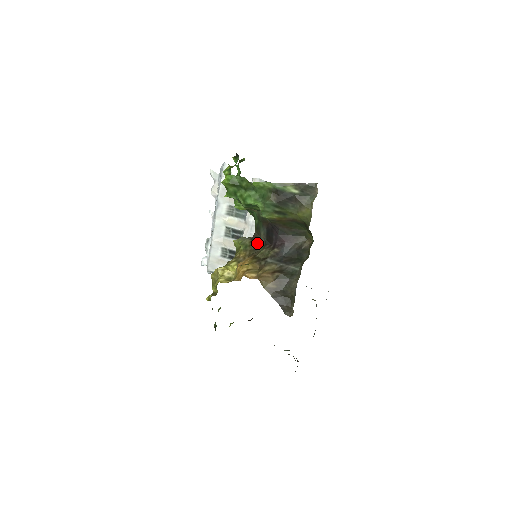
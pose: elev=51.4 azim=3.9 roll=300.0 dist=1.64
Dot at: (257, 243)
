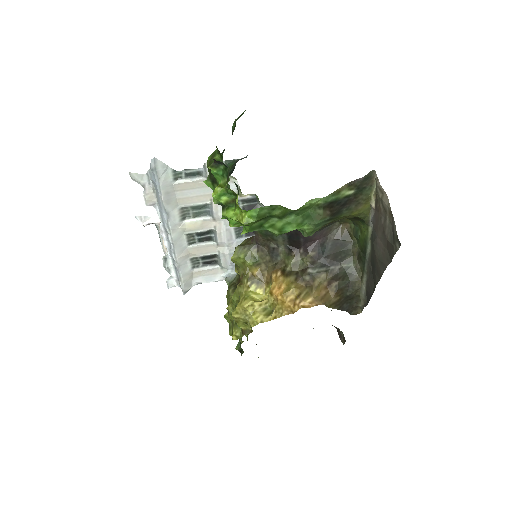
Dot at: (272, 251)
